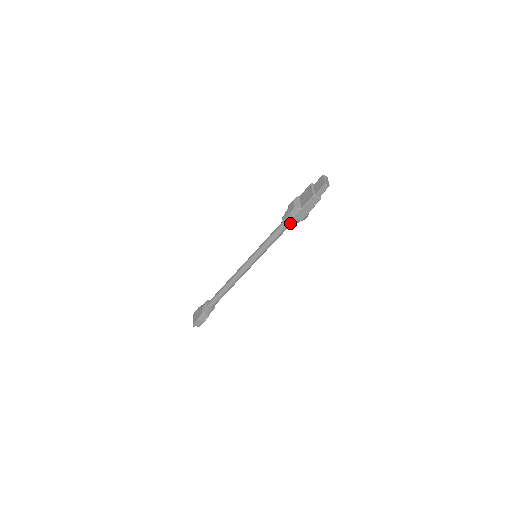
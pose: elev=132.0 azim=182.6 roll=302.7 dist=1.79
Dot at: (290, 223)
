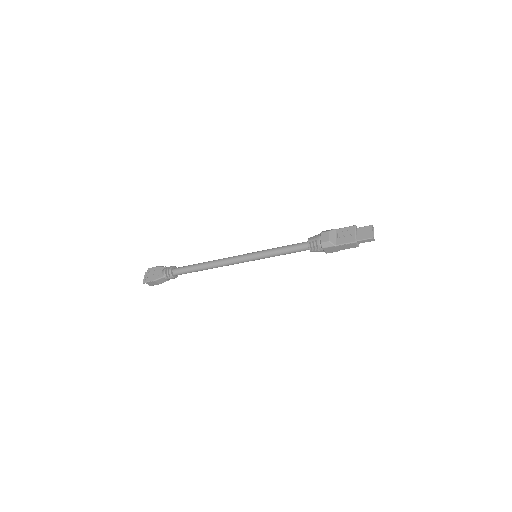
Dot at: (314, 250)
